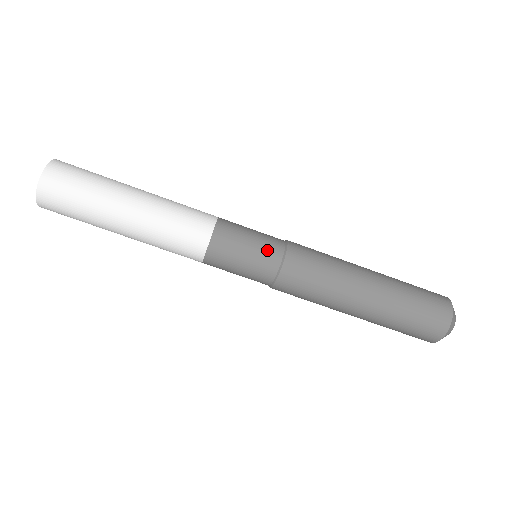
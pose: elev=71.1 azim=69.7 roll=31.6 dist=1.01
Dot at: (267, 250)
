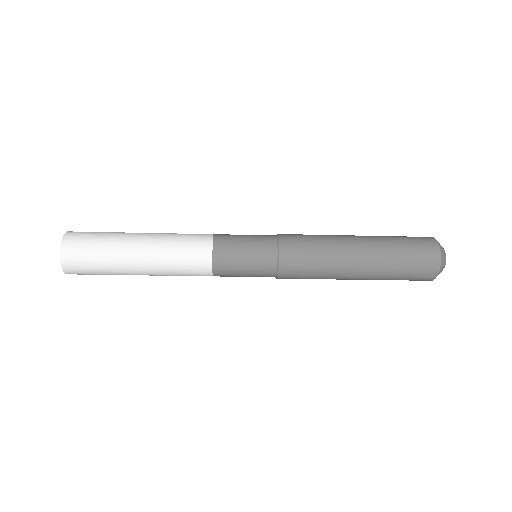
Dot at: (261, 276)
